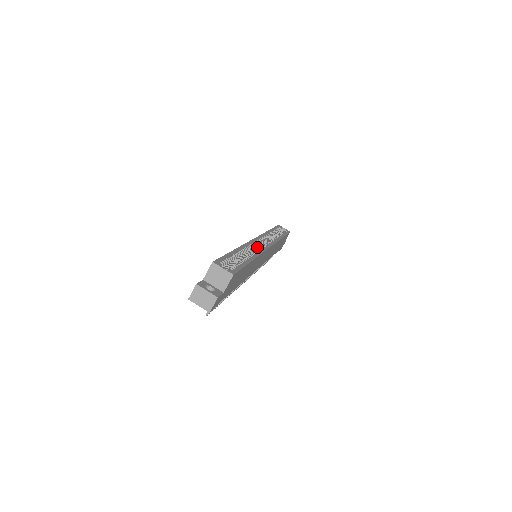
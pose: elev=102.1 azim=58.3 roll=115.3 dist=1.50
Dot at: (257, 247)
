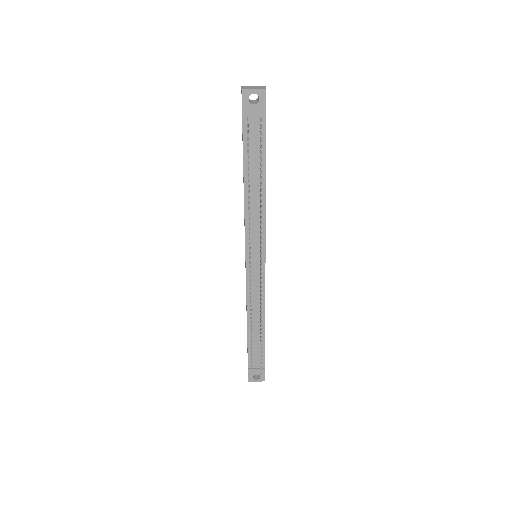
Dot at: occluded
